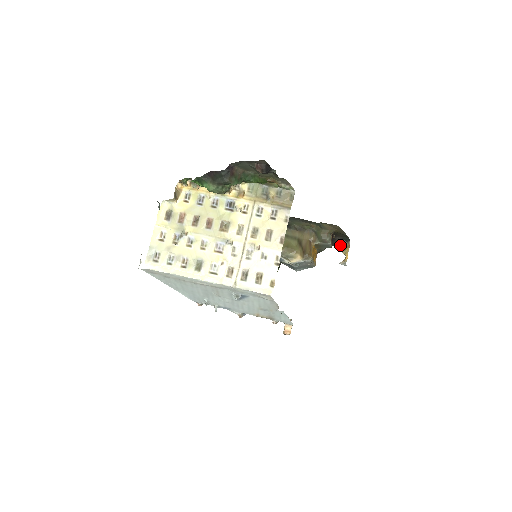
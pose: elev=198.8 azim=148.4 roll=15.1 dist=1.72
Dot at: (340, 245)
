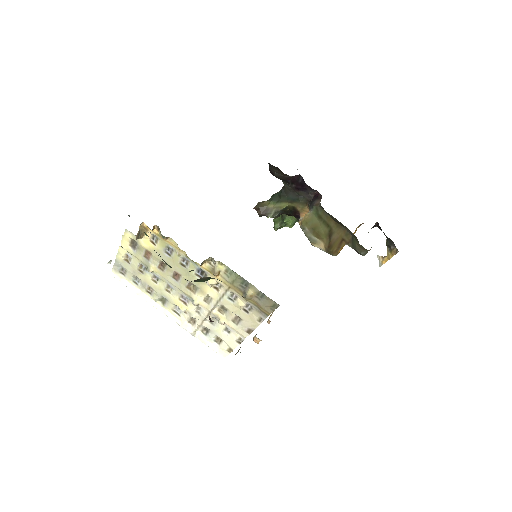
Dot at: (388, 242)
